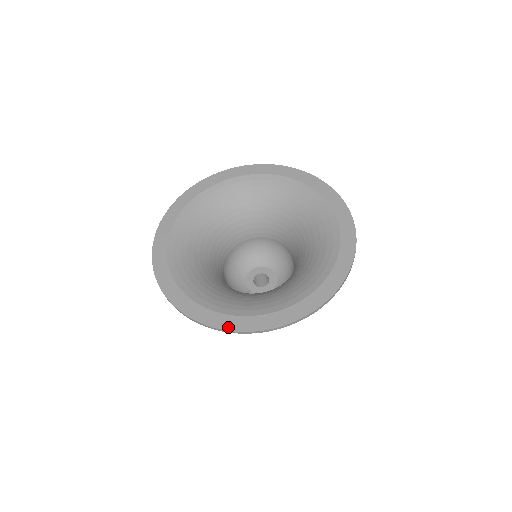
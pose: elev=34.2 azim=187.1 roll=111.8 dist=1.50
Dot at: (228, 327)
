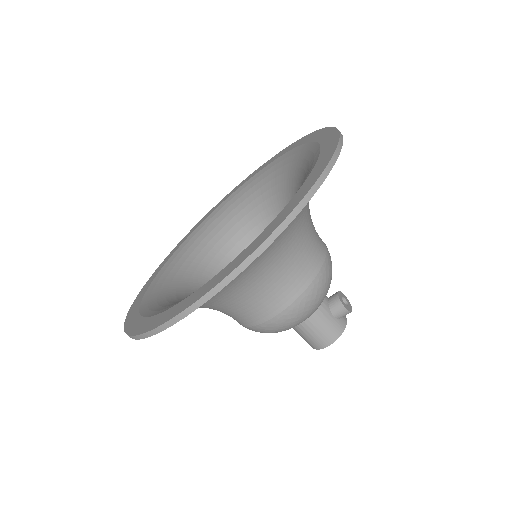
Dot at: (314, 179)
